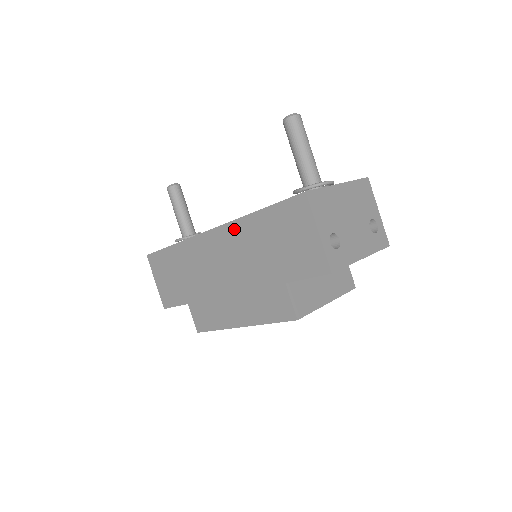
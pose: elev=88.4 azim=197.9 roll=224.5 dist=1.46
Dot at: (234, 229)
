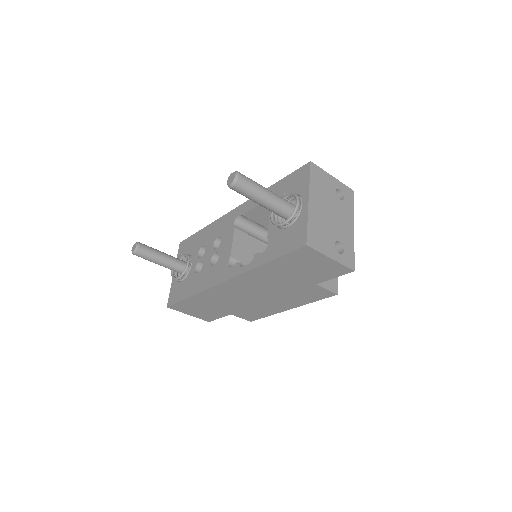
Dot at: (249, 276)
